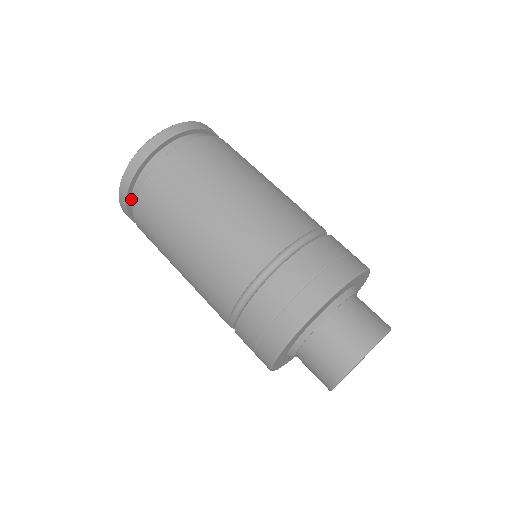
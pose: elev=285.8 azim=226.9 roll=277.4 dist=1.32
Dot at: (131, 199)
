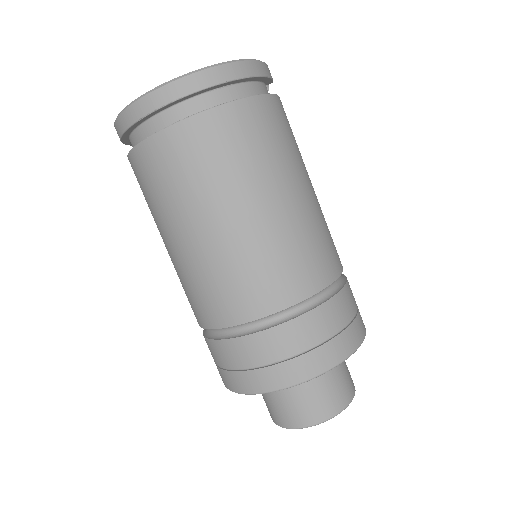
Dot at: (132, 131)
